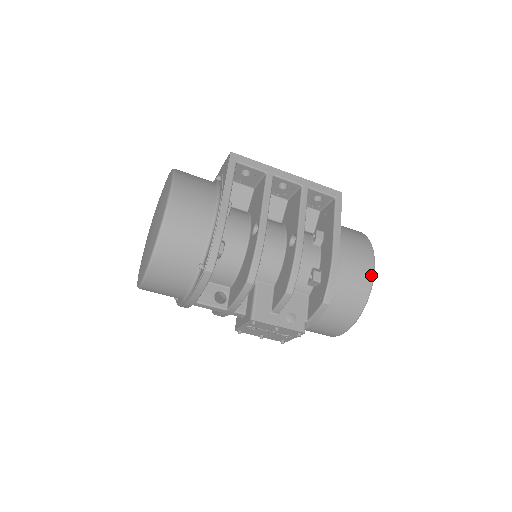
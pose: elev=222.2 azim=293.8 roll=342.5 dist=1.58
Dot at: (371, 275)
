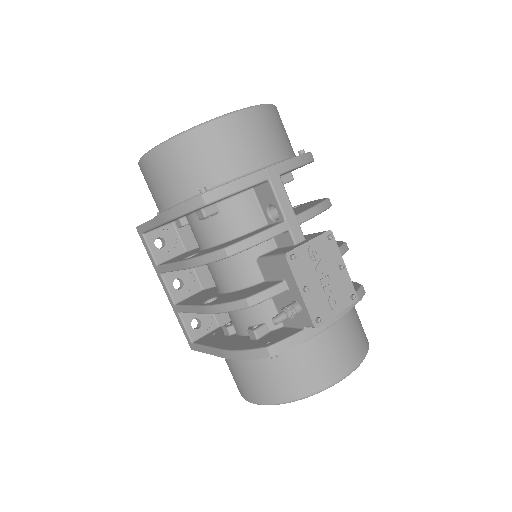
Dot at: occluded
